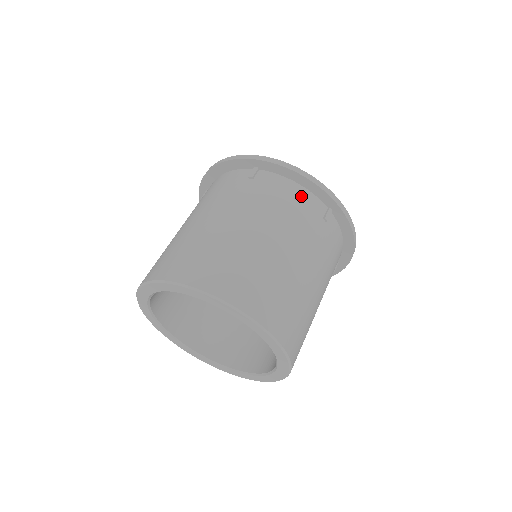
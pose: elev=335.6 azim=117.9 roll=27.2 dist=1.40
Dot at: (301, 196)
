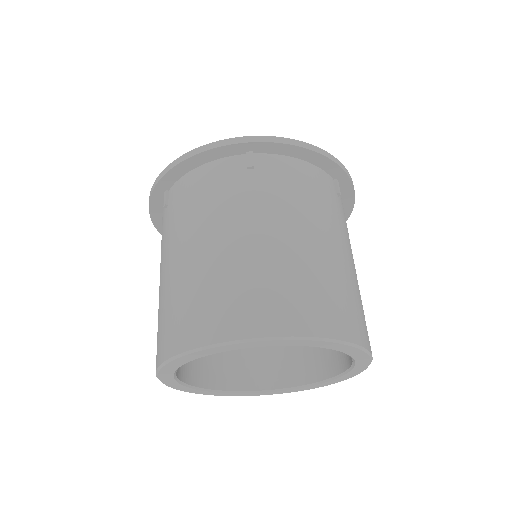
Dot at: (313, 175)
